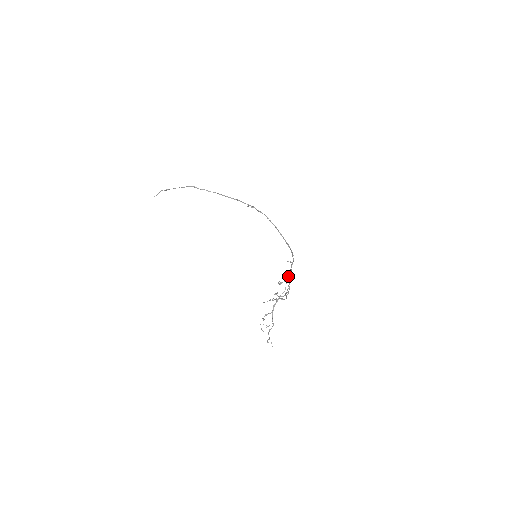
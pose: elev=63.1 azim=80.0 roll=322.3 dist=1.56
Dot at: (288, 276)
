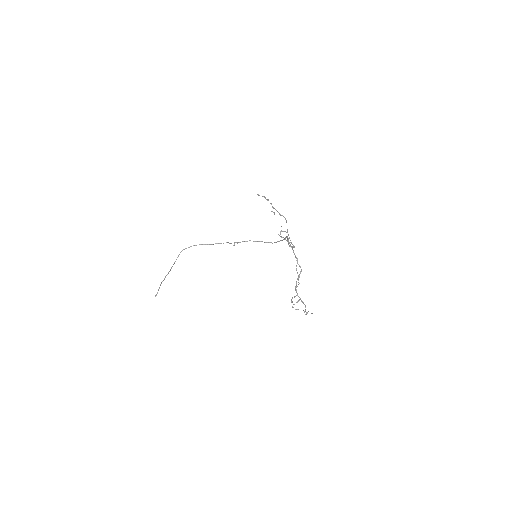
Dot at: (289, 245)
